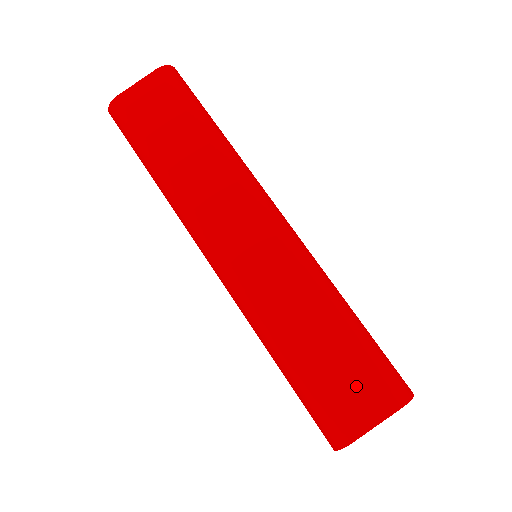
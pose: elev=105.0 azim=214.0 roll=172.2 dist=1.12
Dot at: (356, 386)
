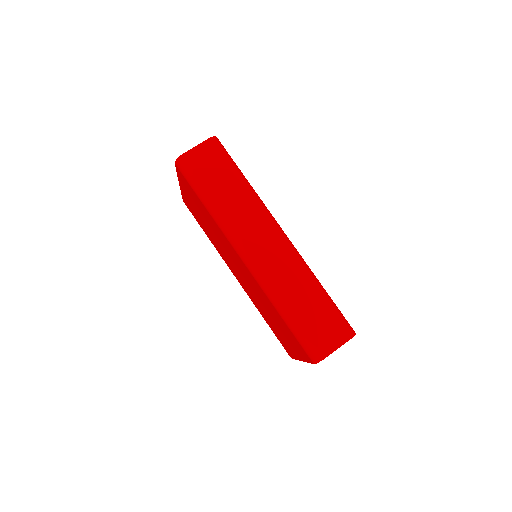
Dot at: (327, 328)
